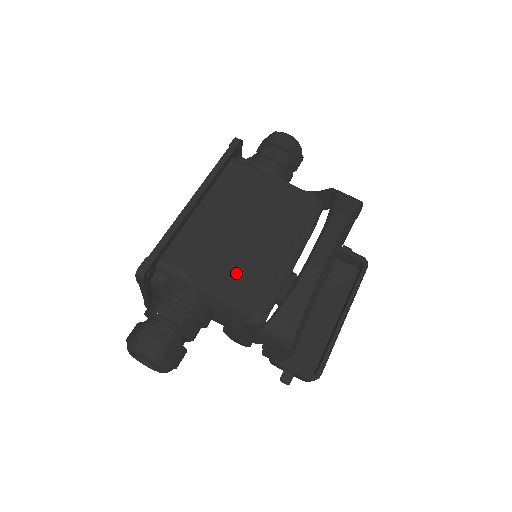
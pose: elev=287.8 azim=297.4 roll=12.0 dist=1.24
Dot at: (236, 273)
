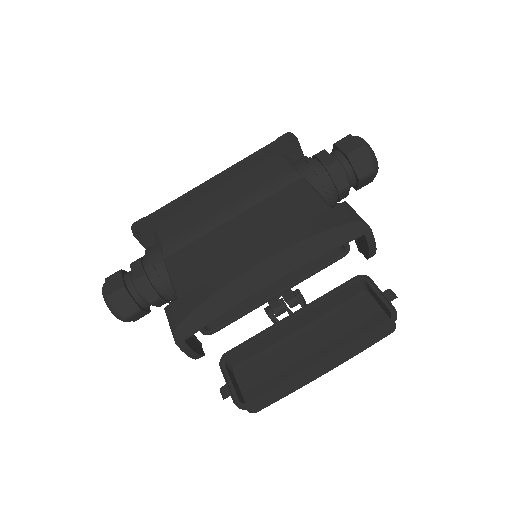
Dot at: (198, 256)
